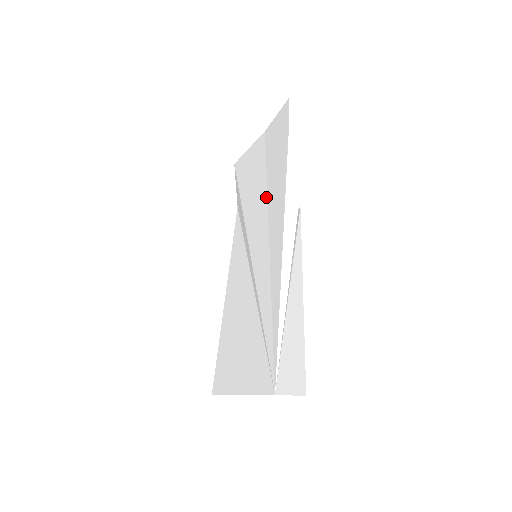
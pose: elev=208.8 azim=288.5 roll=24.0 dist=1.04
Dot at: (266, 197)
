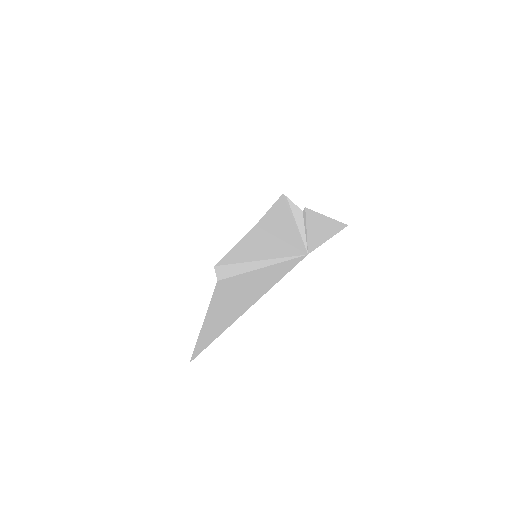
Dot at: (264, 232)
